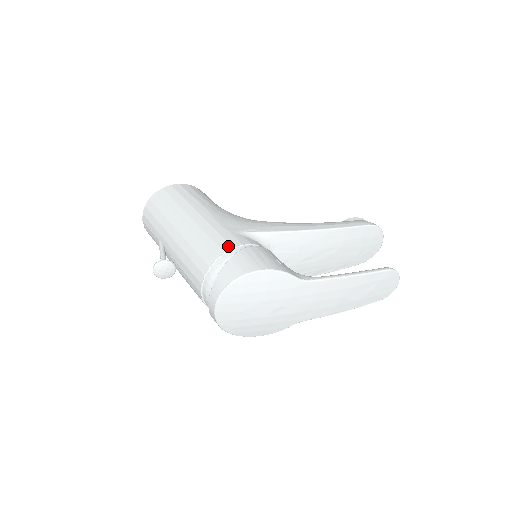
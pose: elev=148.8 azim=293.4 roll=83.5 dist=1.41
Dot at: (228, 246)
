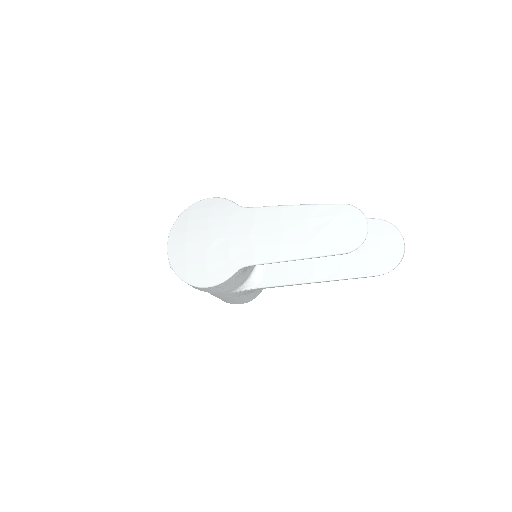
Dot at: occluded
